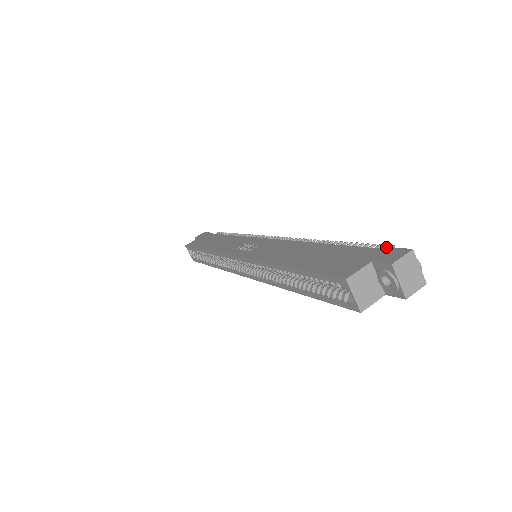
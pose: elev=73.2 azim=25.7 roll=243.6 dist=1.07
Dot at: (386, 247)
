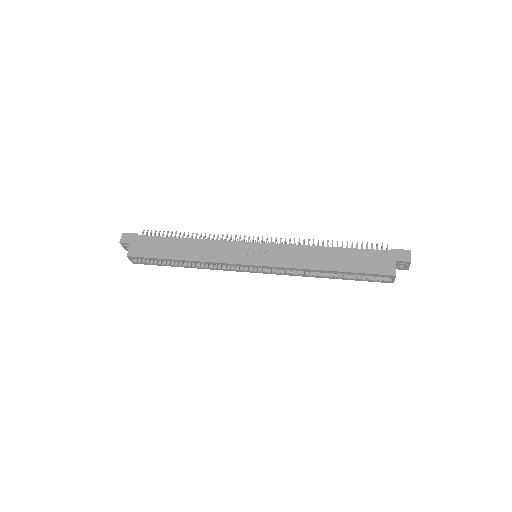
Dot at: (393, 249)
